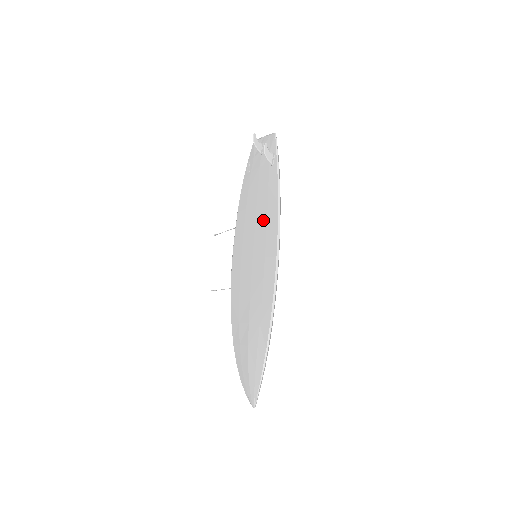
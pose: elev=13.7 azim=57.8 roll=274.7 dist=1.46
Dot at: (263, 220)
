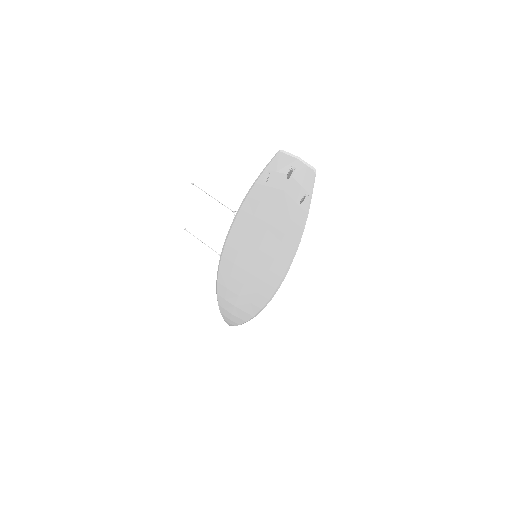
Dot at: (275, 243)
